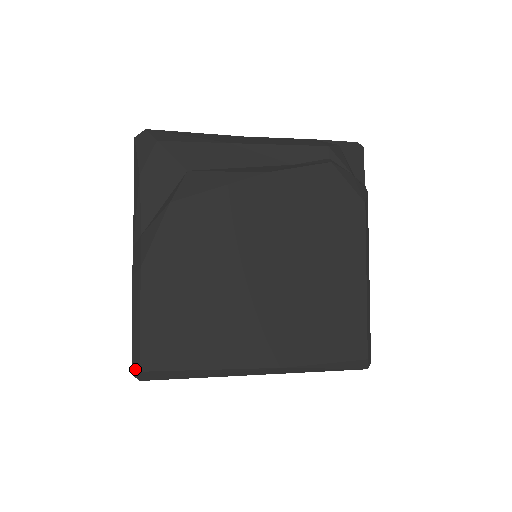
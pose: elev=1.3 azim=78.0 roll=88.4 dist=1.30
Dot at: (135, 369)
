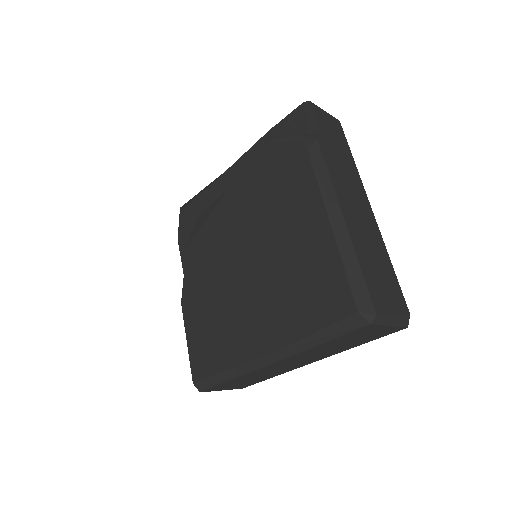
Dot at: occluded
